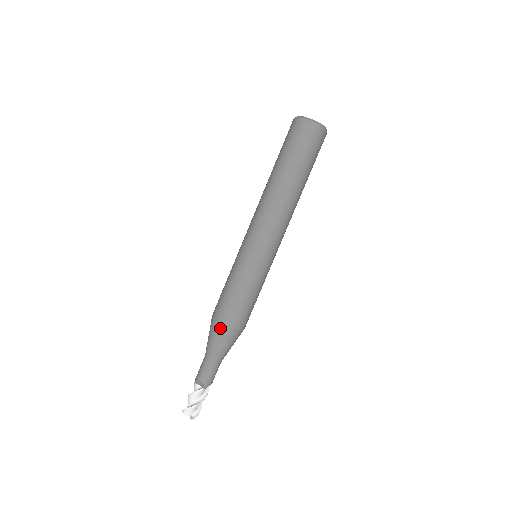
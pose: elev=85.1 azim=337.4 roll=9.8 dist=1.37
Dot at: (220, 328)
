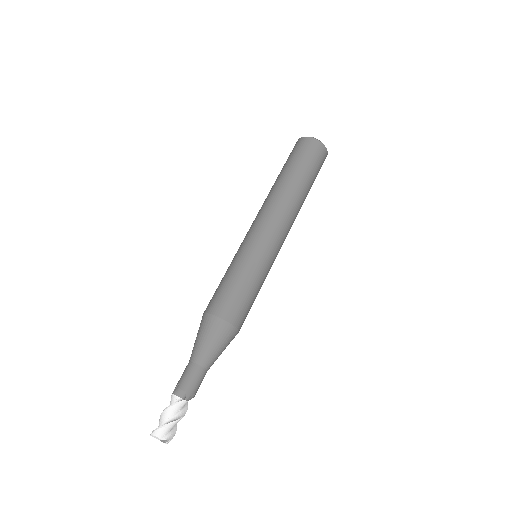
Dot at: (216, 323)
